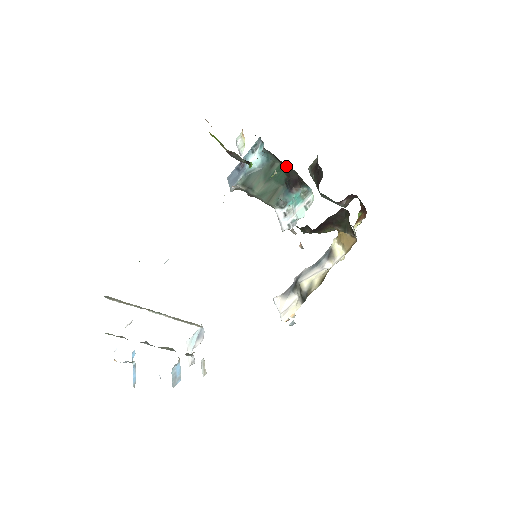
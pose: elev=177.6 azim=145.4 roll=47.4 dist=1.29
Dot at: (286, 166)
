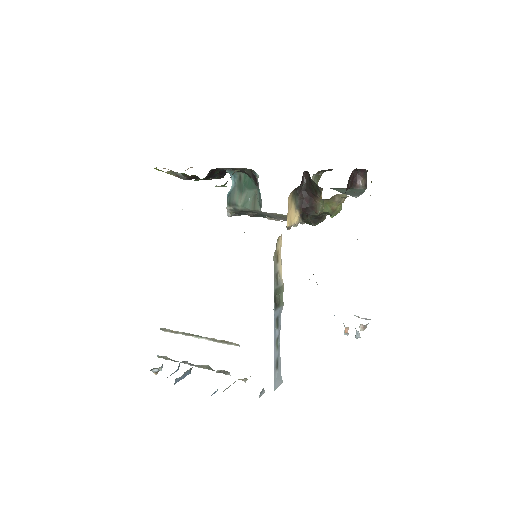
Dot at: (242, 170)
